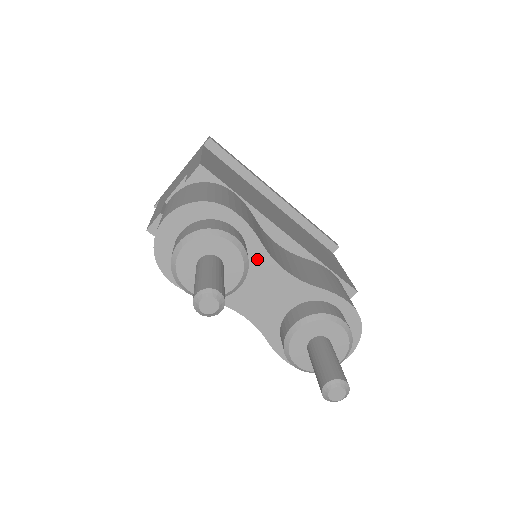
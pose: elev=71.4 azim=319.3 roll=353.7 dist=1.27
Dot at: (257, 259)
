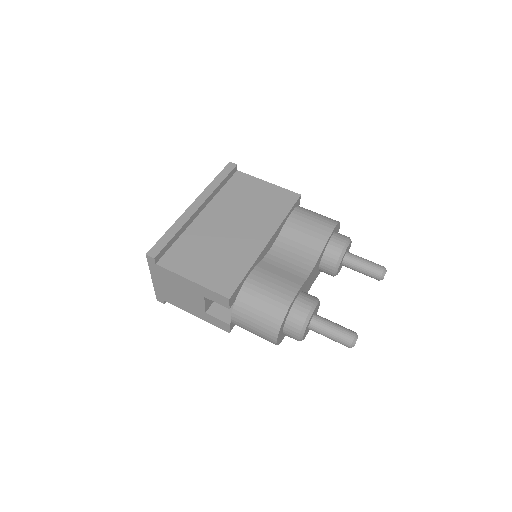
Dot at: (305, 285)
